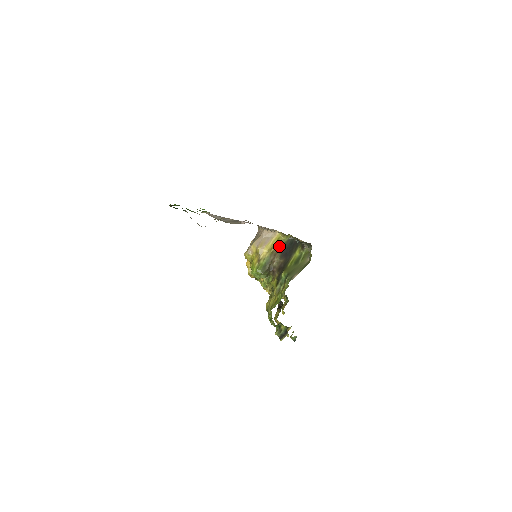
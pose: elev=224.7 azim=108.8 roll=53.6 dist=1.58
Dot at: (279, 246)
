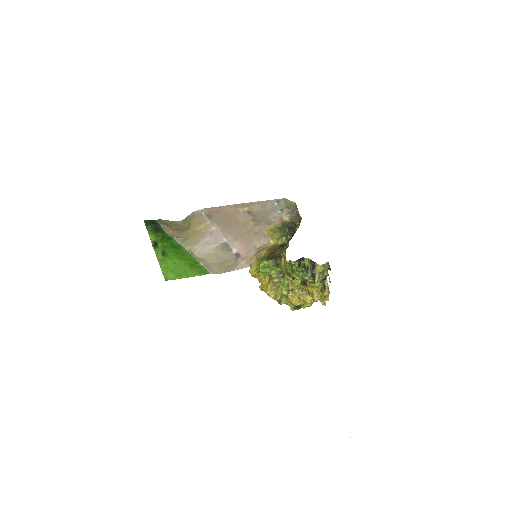
Dot at: (277, 247)
